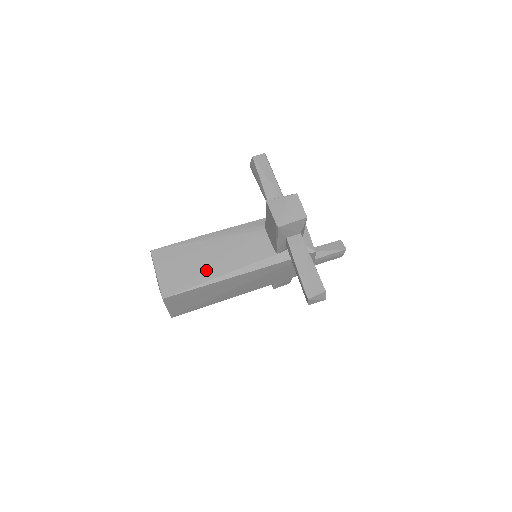
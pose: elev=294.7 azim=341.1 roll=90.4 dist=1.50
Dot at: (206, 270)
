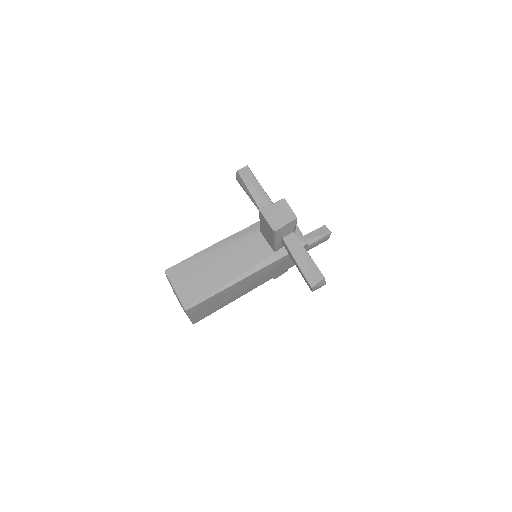
Dot at: (217, 278)
